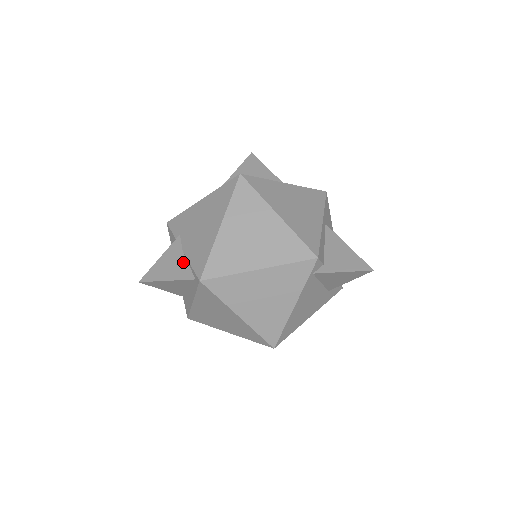
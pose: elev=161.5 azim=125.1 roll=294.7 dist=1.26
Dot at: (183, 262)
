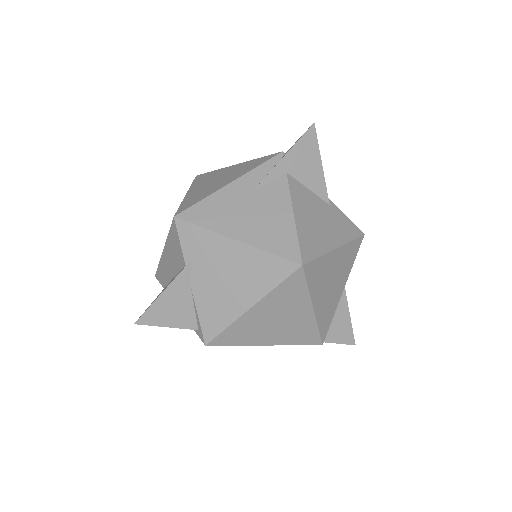
Dot at: (189, 304)
